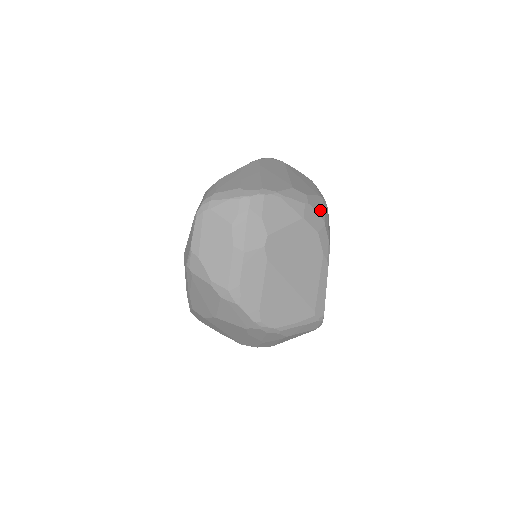
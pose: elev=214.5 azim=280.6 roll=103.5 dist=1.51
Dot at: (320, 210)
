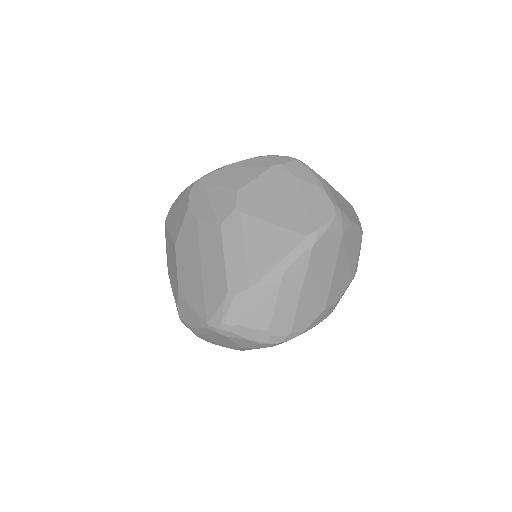
Dot at: occluded
